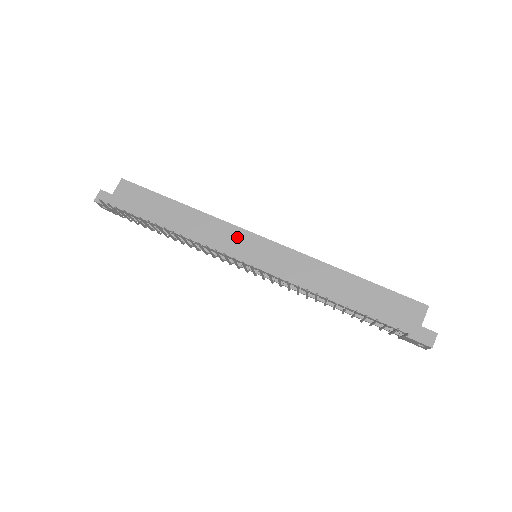
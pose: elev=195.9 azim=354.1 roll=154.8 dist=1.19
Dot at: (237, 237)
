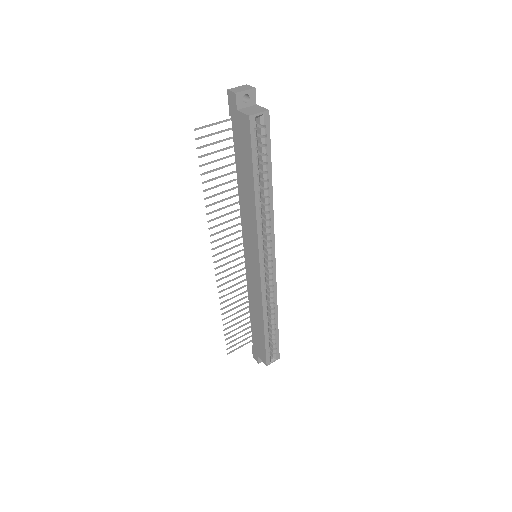
Dot at: (253, 245)
